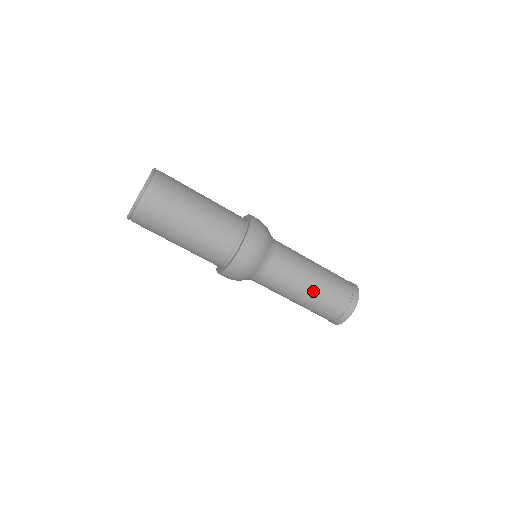
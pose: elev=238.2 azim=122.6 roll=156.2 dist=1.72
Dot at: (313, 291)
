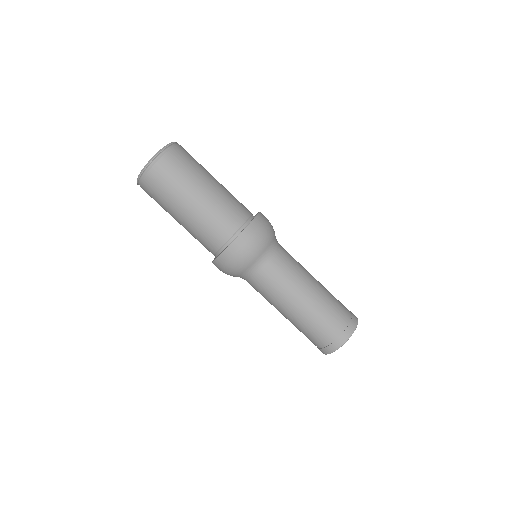
Dot at: (319, 288)
